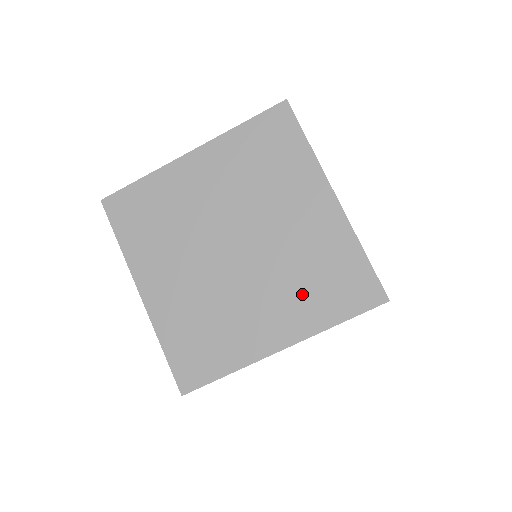
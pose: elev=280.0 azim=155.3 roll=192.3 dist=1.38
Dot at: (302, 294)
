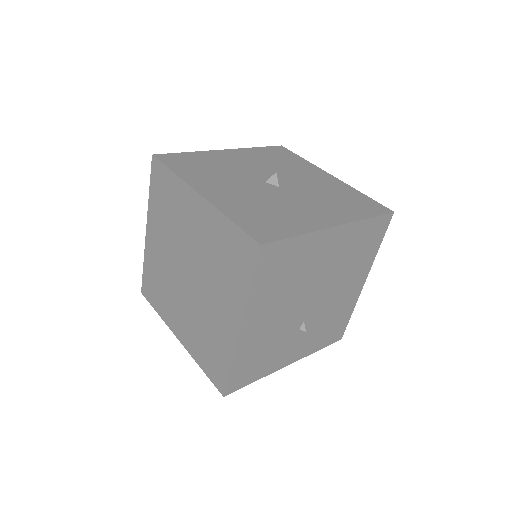
Dot at: (197, 337)
